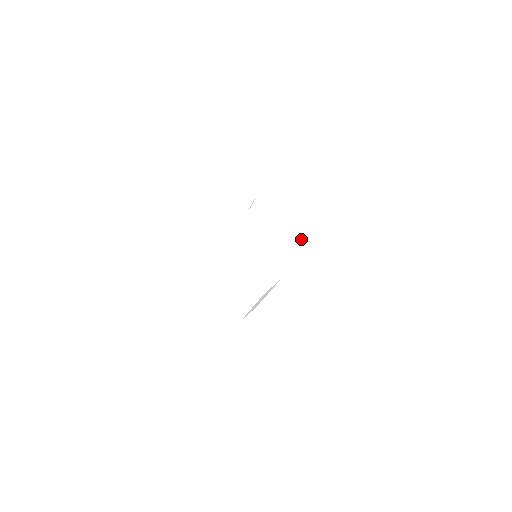
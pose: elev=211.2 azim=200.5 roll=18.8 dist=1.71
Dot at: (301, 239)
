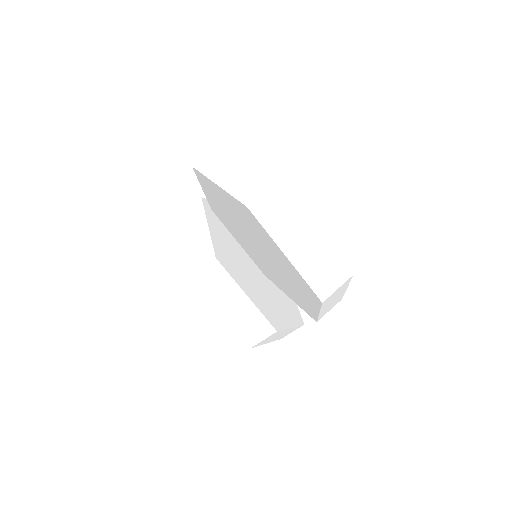
Dot at: (216, 199)
